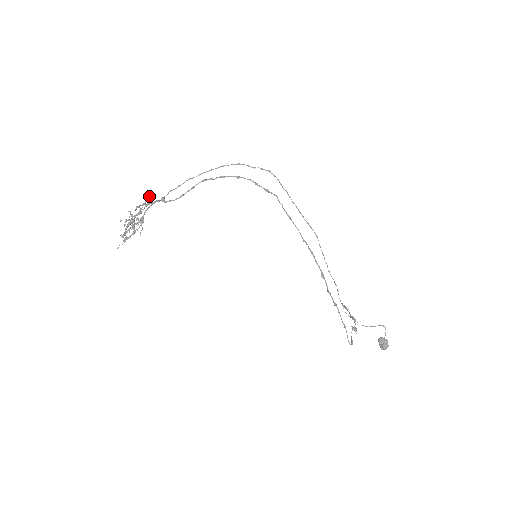
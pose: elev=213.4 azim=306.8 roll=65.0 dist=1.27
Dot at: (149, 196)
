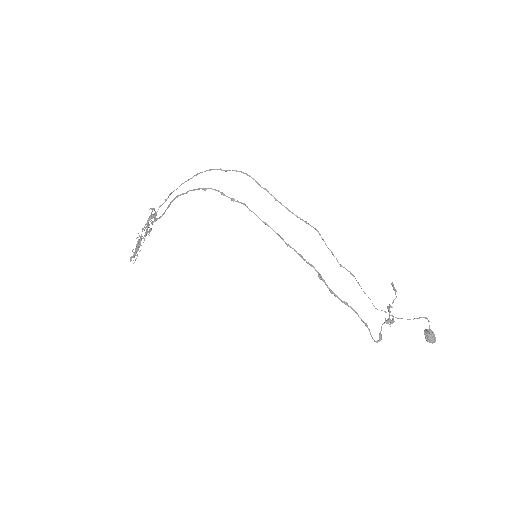
Dot at: (152, 208)
